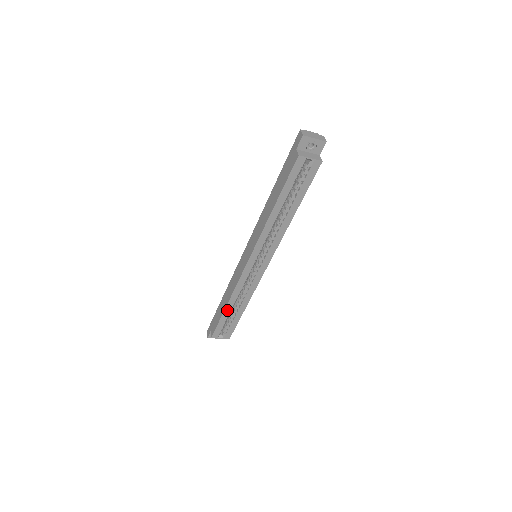
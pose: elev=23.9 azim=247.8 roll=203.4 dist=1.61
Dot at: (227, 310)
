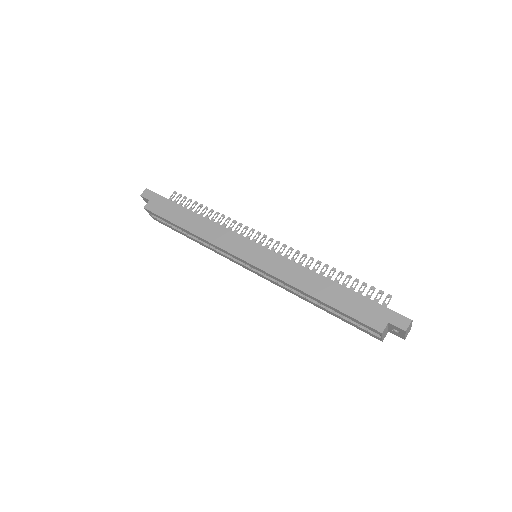
Dot at: (183, 229)
